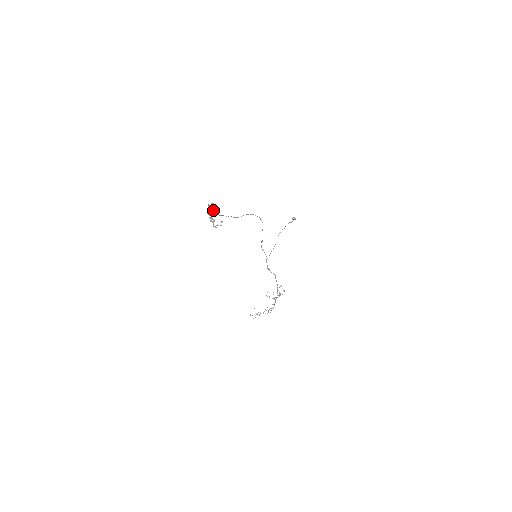
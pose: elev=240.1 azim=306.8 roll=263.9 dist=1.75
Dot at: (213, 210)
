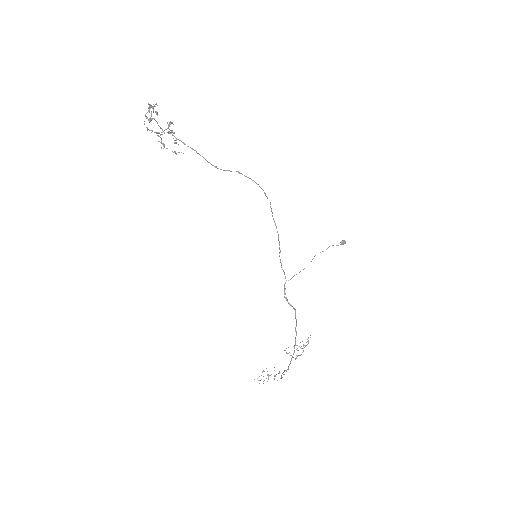
Dot at: (150, 105)
